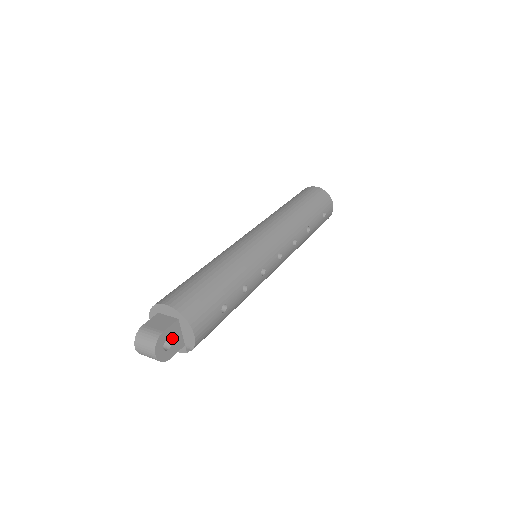
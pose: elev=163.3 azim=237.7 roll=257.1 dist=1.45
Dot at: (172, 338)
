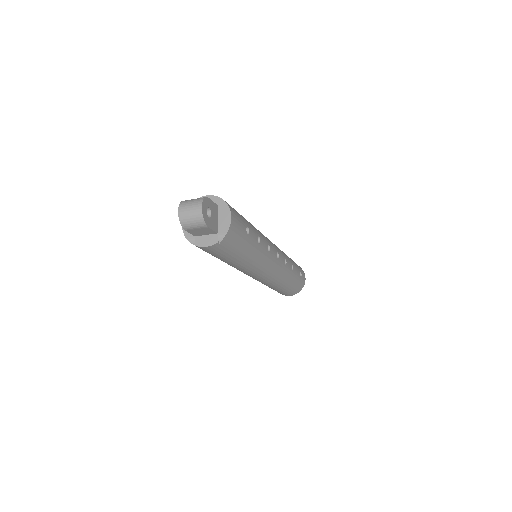
Dot at: (212, 213)
